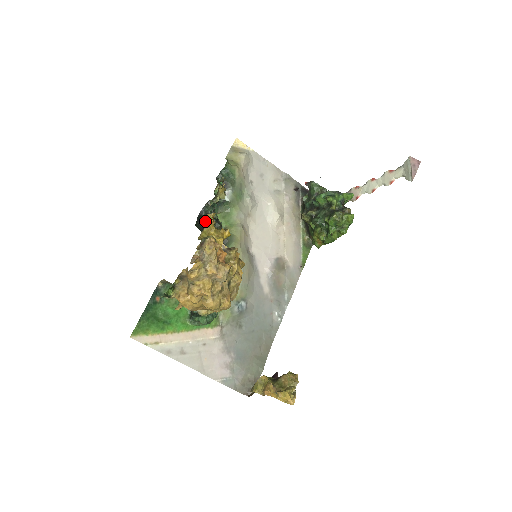
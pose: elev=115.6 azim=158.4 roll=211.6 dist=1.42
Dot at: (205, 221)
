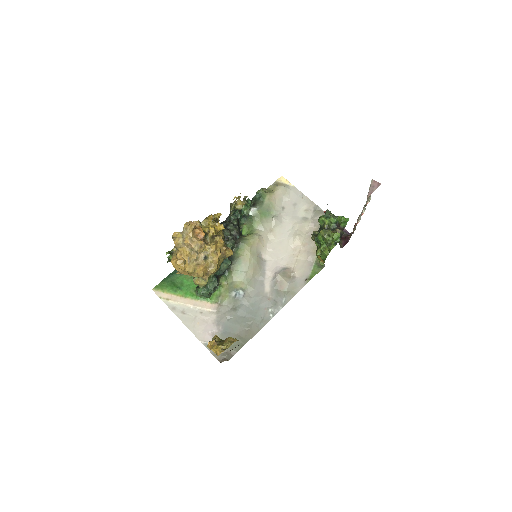
Dot at: (226, 224)
